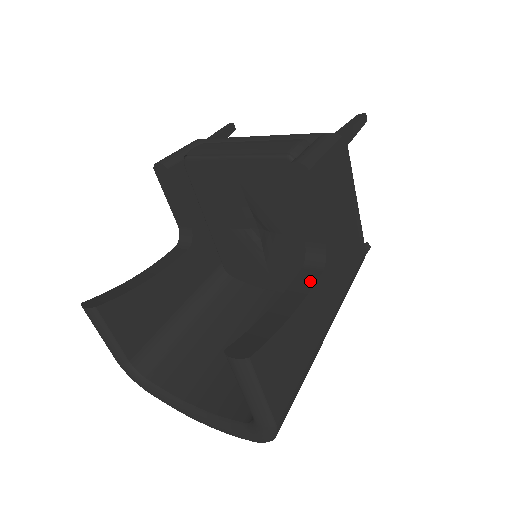
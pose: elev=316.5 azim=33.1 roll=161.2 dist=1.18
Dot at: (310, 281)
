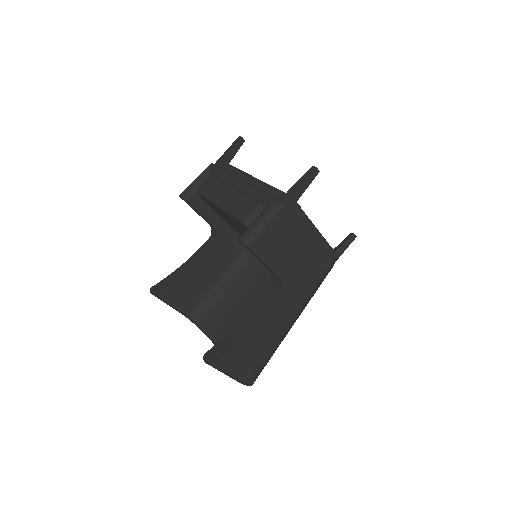
Dot at: (269, 301)
